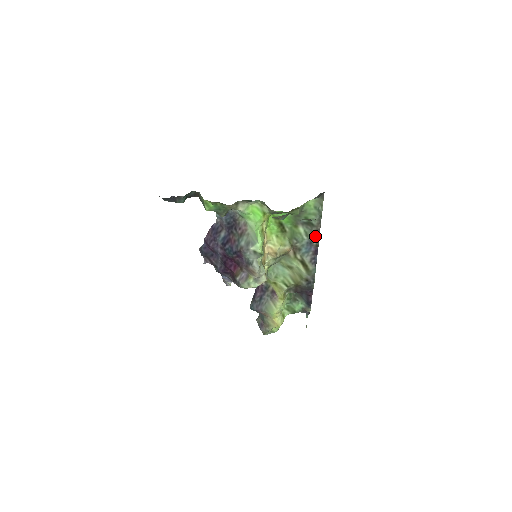
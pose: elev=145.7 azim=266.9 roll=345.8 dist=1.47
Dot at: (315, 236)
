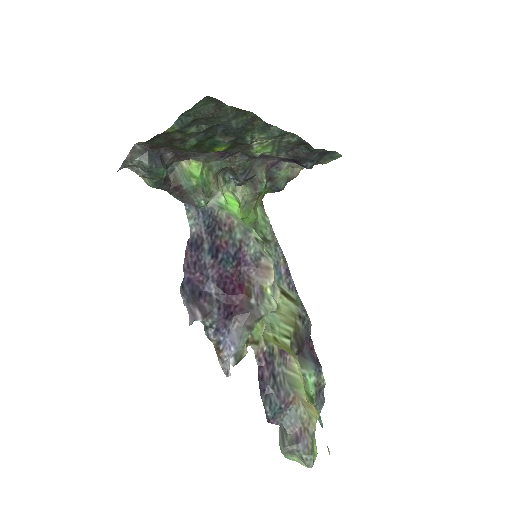
Dot at: (277, 252)
